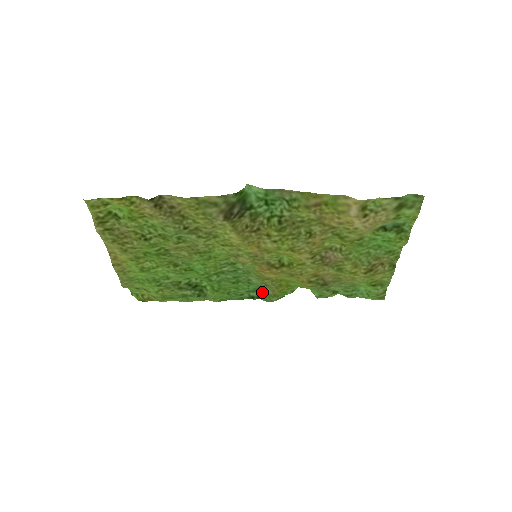
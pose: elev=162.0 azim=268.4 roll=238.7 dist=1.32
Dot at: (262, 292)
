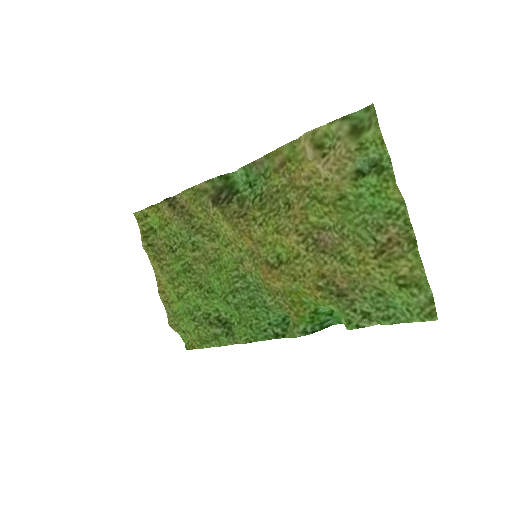
Dot at: (288, 328)
